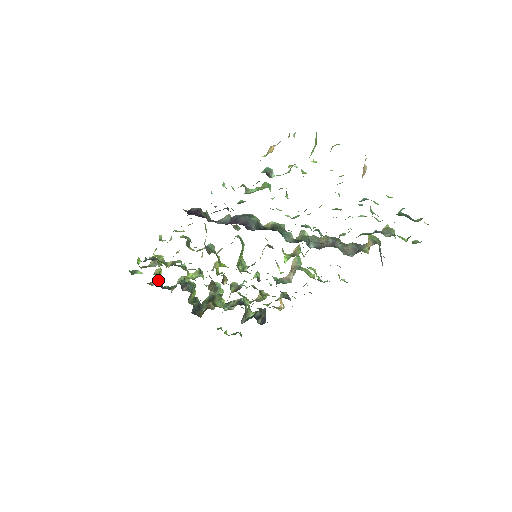
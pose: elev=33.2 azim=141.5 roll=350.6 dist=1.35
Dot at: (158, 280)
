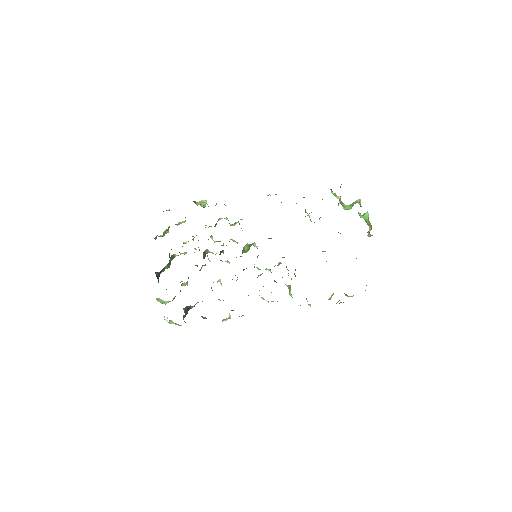
Dot at: (168, 228)
